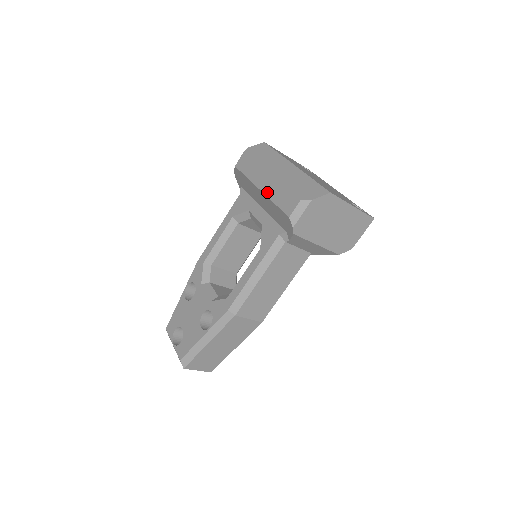
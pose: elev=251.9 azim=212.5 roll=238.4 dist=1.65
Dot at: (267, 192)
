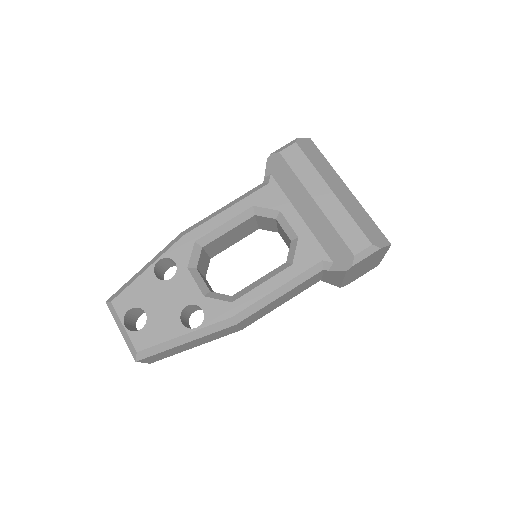
Dot at: (327, 211)
